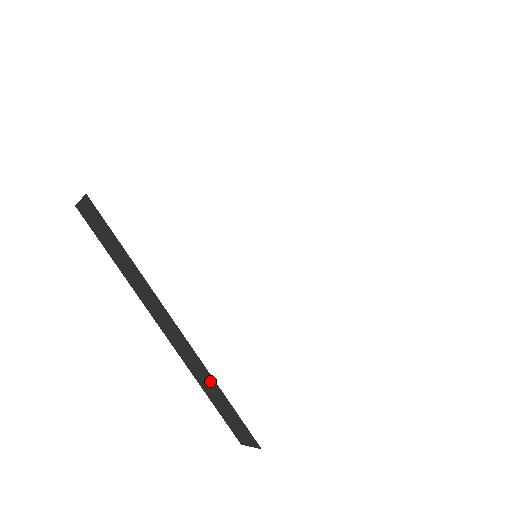
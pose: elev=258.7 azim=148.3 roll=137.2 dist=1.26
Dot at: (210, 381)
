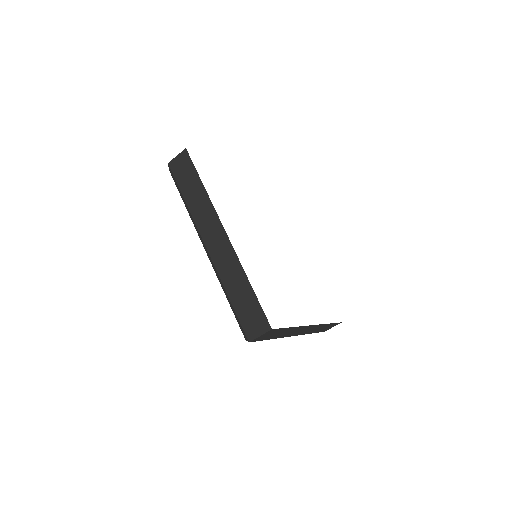
Dot at: (239, 274)
